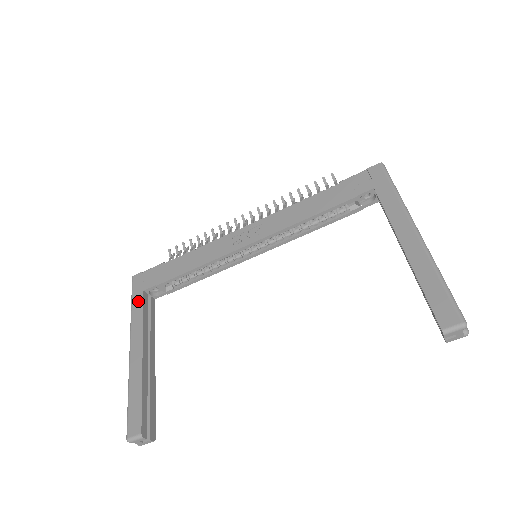
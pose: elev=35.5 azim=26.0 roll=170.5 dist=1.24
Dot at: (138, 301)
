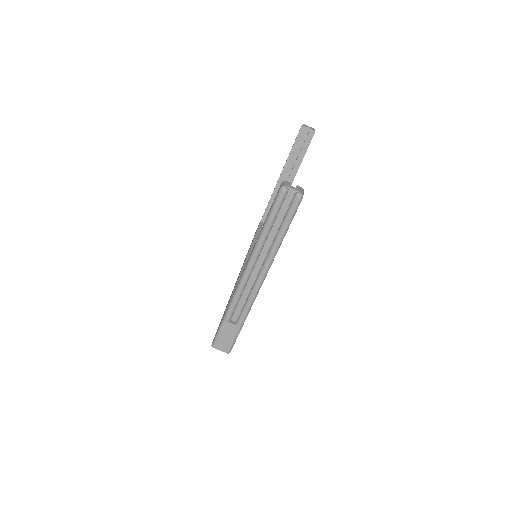
Dot at: occluded
